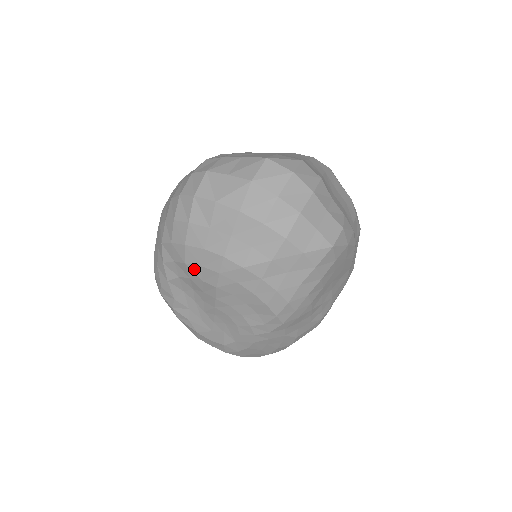
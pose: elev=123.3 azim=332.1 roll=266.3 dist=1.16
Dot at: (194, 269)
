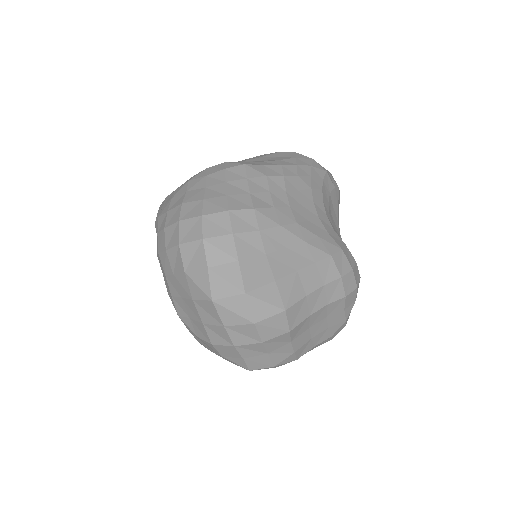
Dot at: occluded
